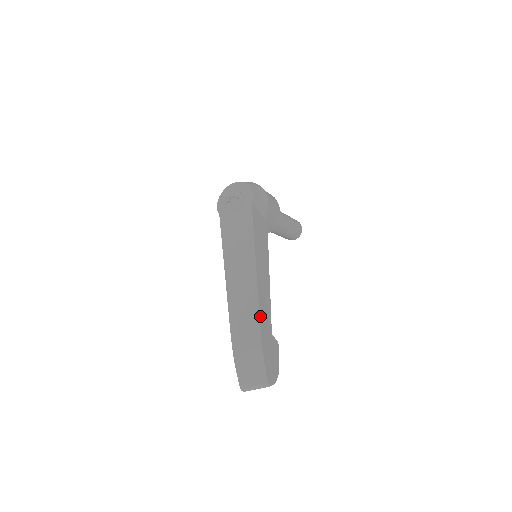
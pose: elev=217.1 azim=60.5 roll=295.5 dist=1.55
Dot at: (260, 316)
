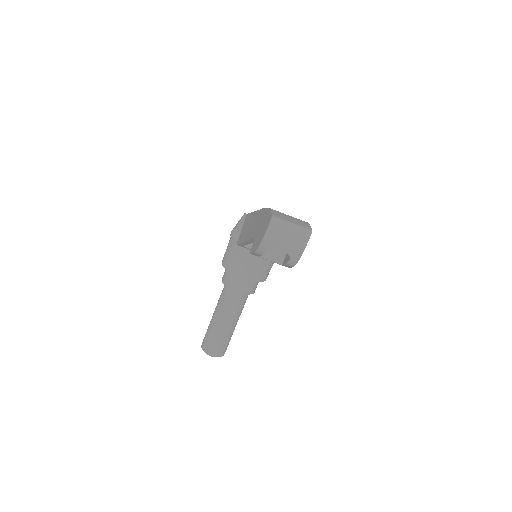
Dot at: occluded
